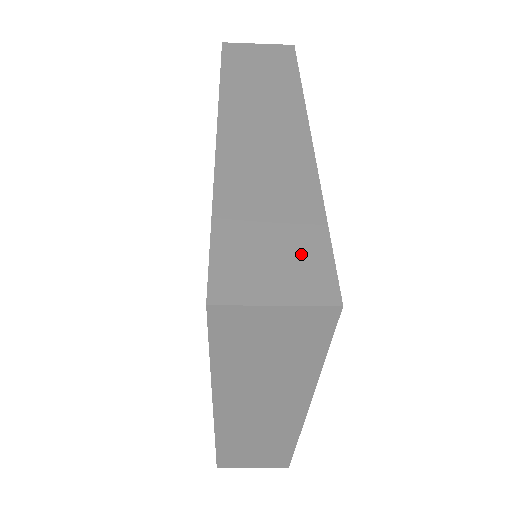
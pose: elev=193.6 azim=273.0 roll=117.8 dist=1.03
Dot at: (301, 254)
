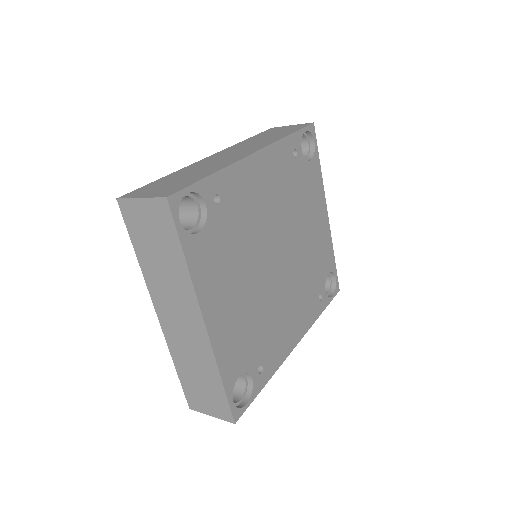
Dot at: (177, 185)
